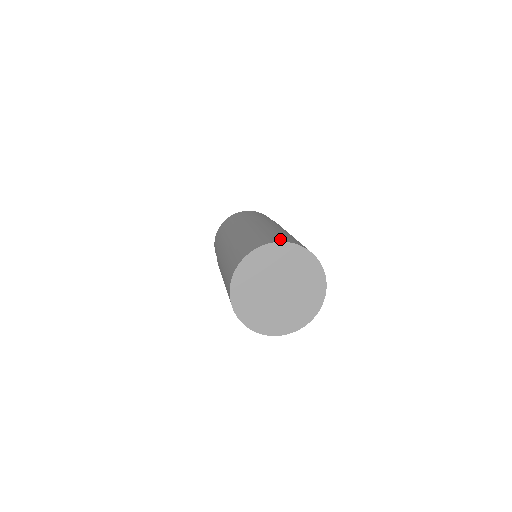
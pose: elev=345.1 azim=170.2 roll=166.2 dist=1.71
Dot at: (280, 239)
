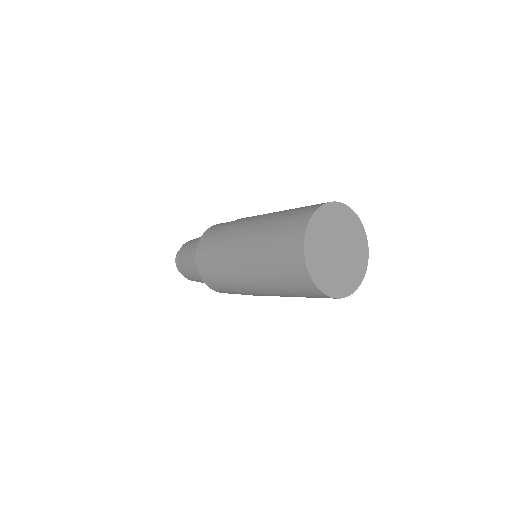
Dot at: (306, 214)
